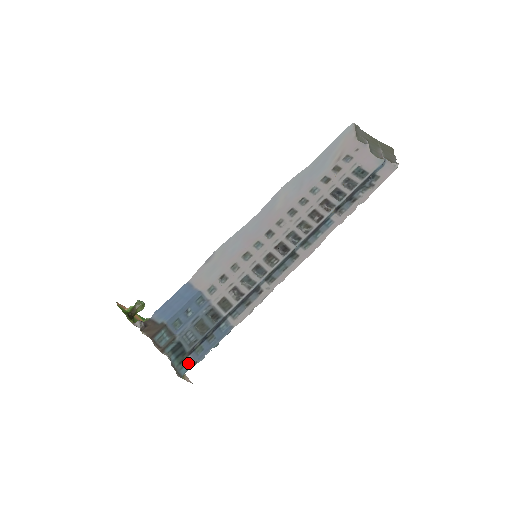
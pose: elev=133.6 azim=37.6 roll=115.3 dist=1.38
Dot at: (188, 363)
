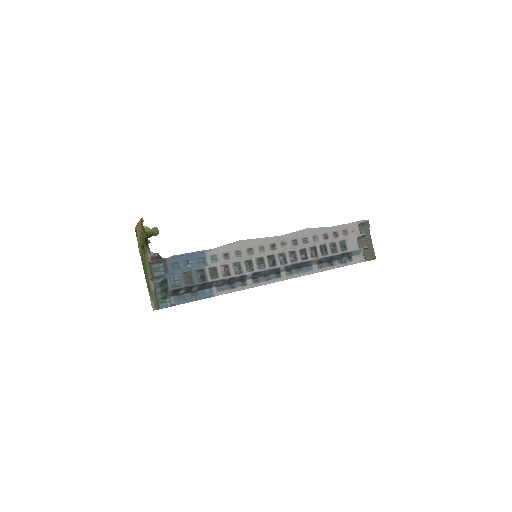
Dot at: (169, 302)
